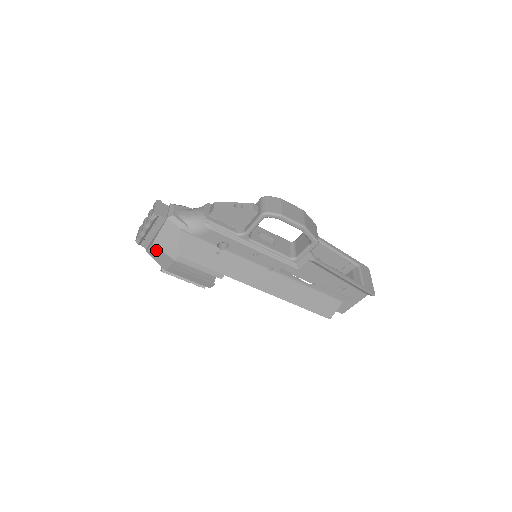
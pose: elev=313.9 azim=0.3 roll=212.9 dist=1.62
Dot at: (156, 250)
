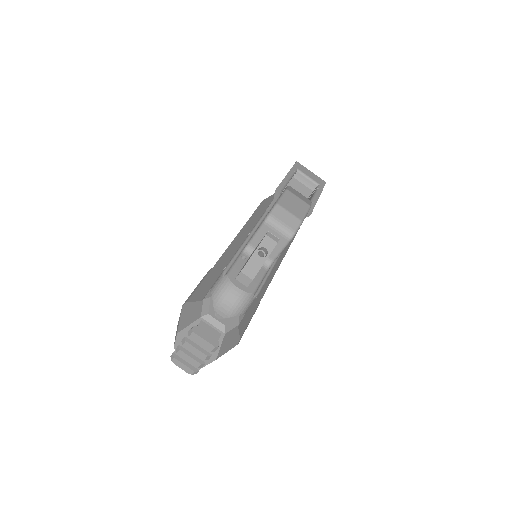
Dot at: occluded
